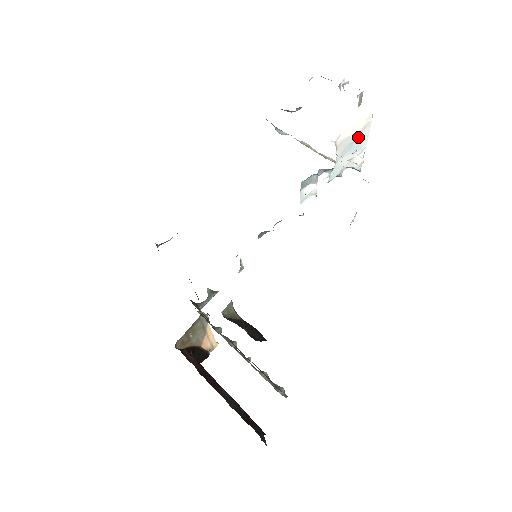
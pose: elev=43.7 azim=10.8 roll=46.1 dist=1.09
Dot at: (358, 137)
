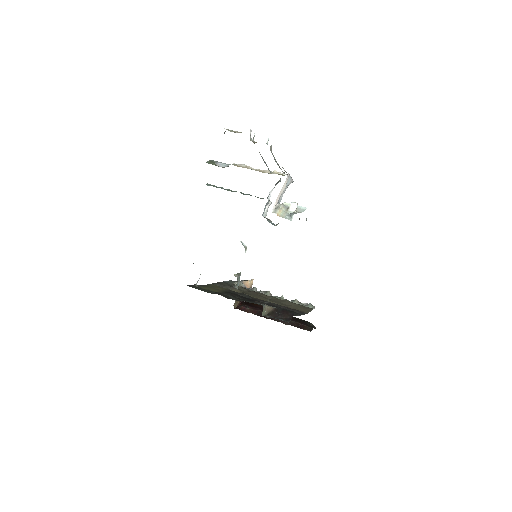
Dot at: (285, 187)
